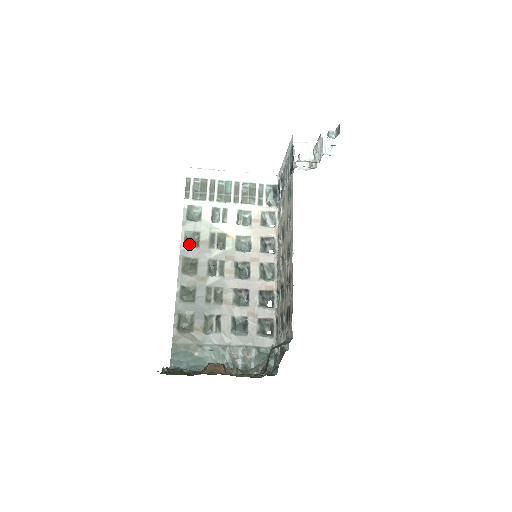
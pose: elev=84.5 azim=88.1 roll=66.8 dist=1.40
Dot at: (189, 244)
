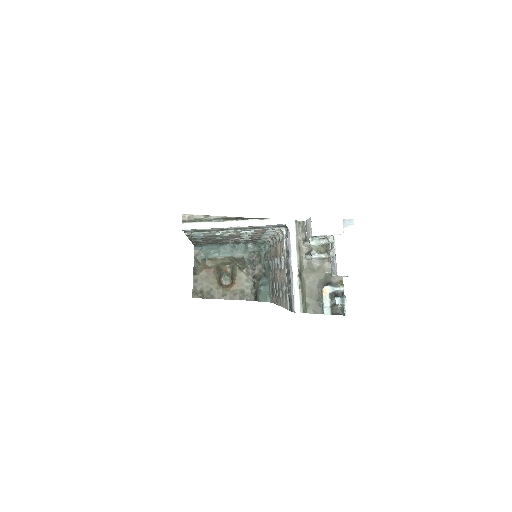
Dot at: (196, 236)
